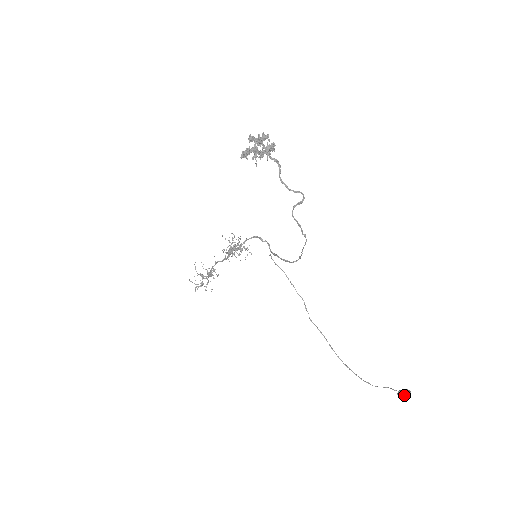
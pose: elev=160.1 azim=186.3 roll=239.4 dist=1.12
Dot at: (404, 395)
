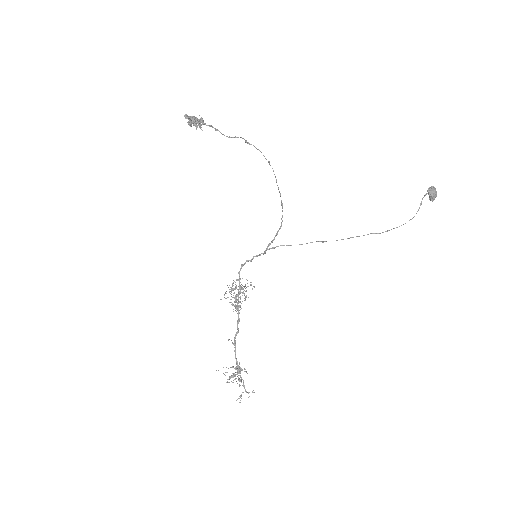
Dot at: (432, 190)
